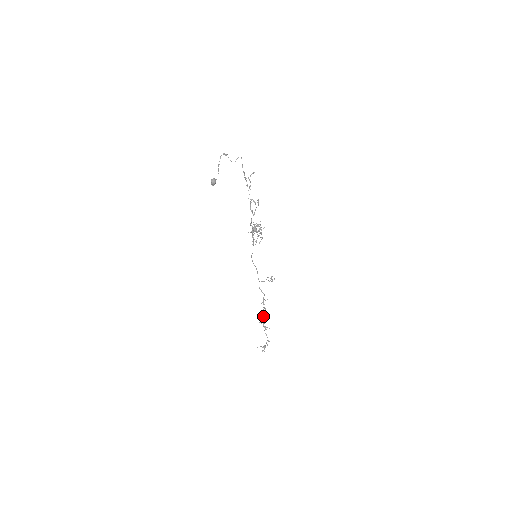
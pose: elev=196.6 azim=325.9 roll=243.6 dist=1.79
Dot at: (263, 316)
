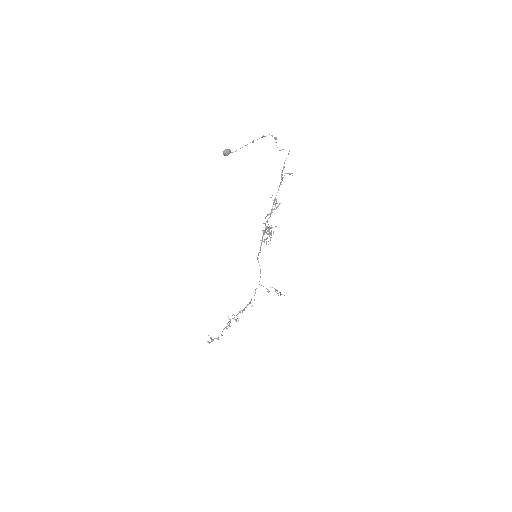
Dot at: (236, 315)
